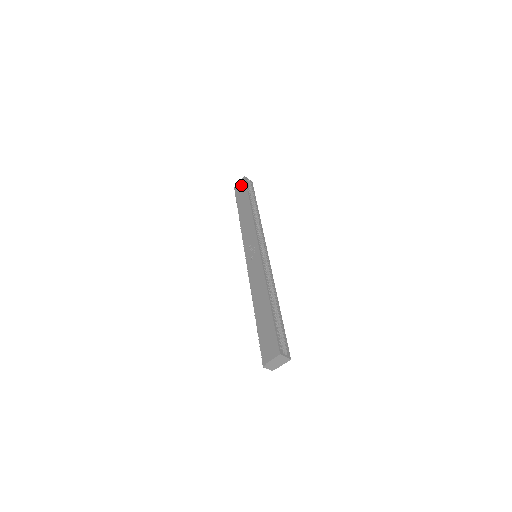
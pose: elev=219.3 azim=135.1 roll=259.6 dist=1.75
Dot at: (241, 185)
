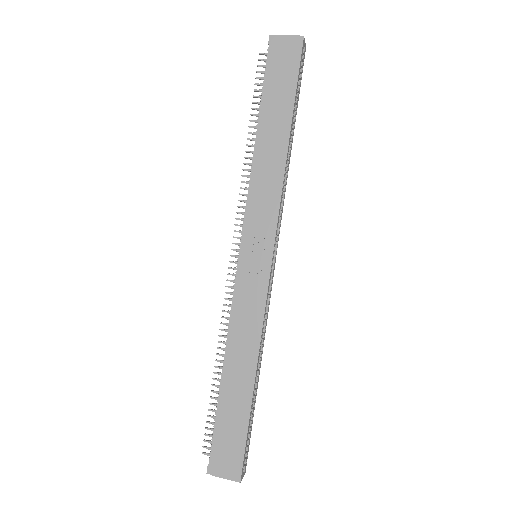
Dot at: (288, 54)
